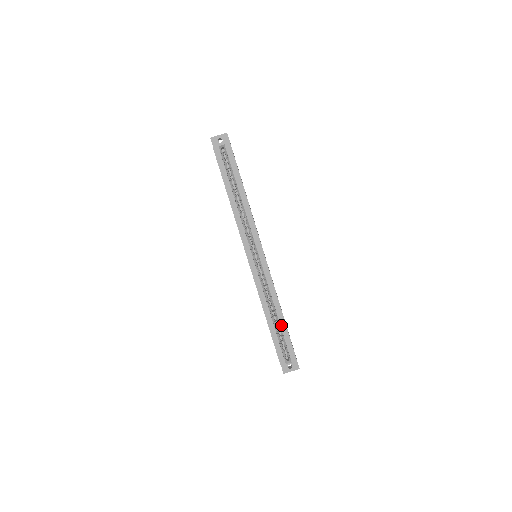
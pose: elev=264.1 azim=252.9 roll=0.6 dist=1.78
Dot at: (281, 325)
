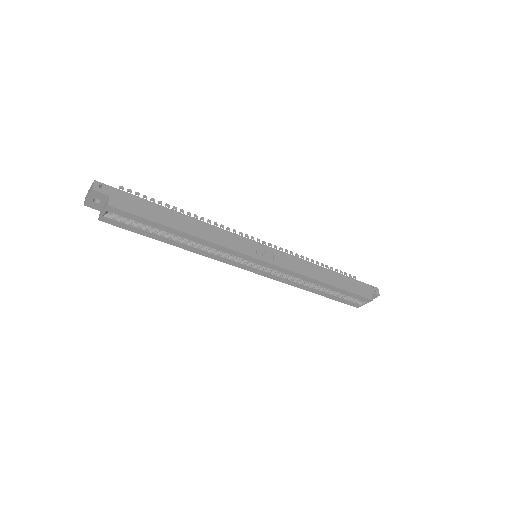
Dot at: (333, 290)
